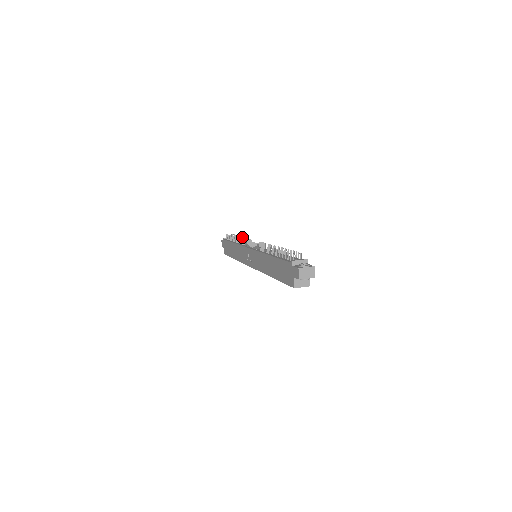
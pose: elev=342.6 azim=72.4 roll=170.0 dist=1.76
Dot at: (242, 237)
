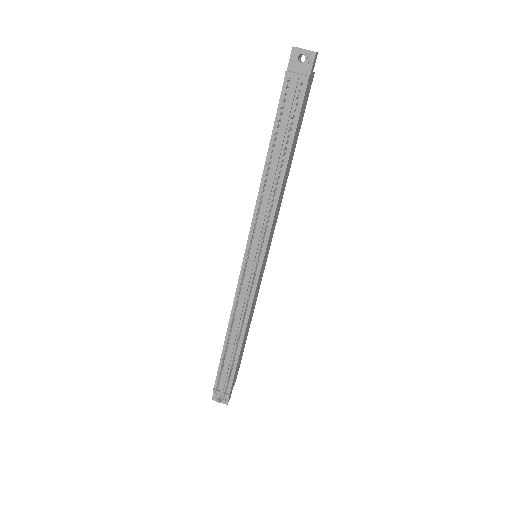
Dot at: occluded
